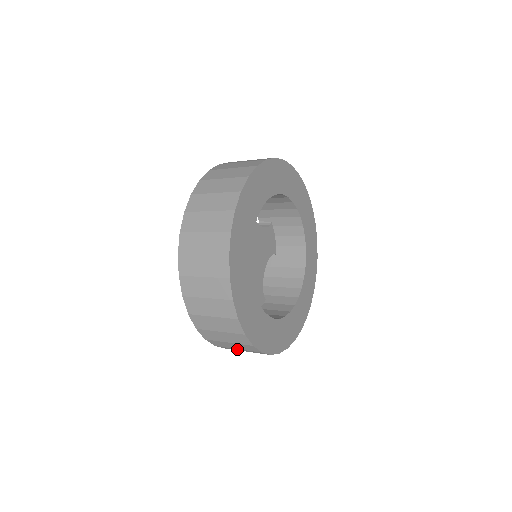
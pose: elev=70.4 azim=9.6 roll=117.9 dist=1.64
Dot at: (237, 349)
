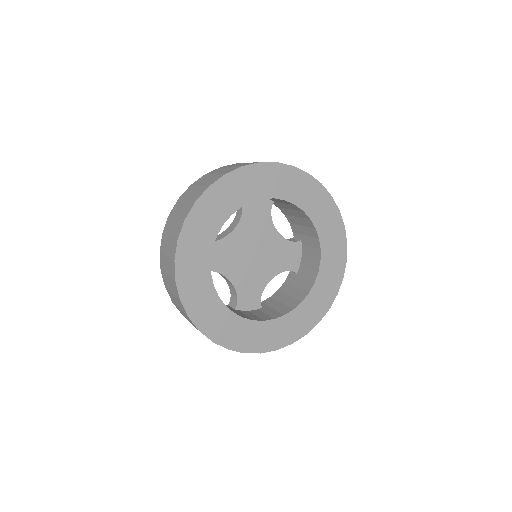
Dot at: occluded
